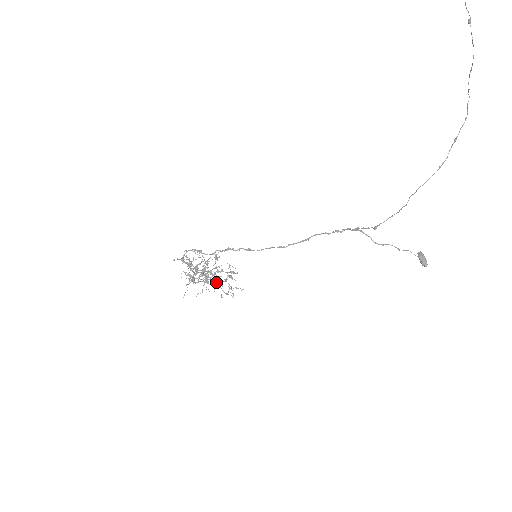
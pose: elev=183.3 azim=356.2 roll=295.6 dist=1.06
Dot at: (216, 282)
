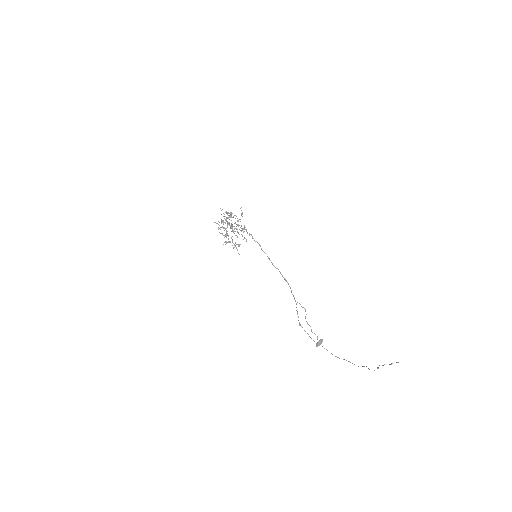
Dot at: (229, 241)
